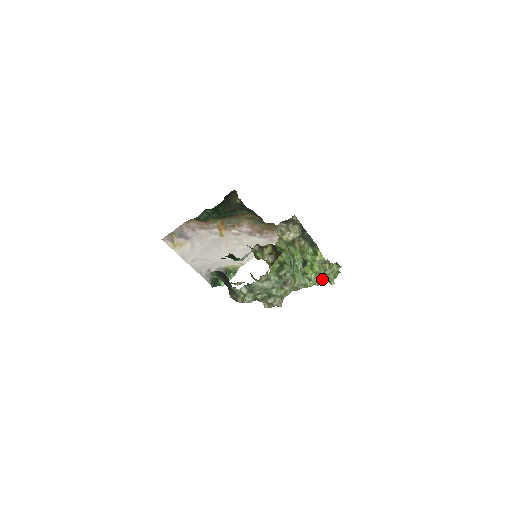
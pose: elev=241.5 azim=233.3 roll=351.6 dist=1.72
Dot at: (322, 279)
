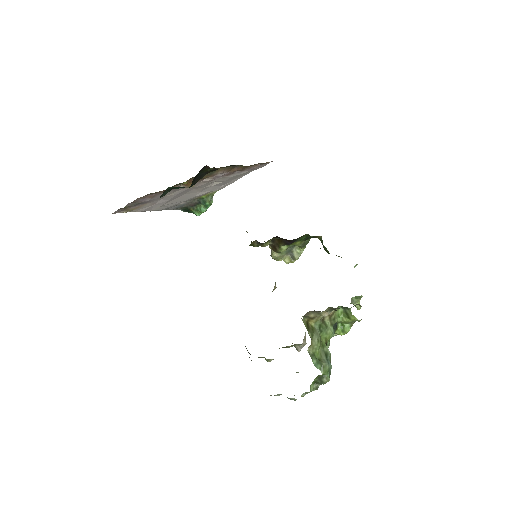
Dot at: occluded
